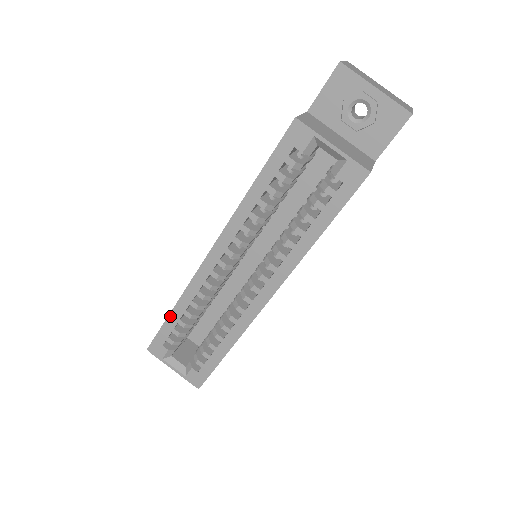
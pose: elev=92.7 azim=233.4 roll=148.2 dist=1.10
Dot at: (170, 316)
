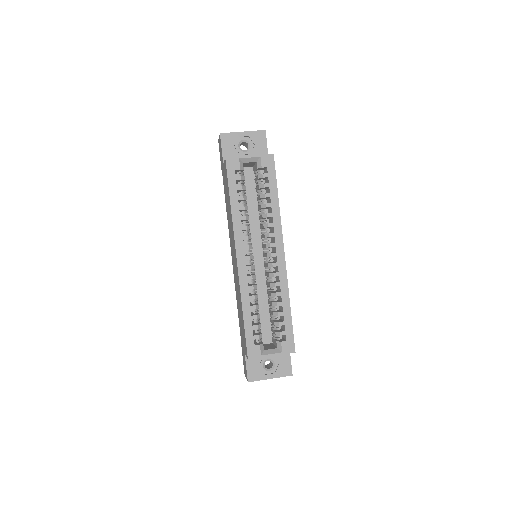
Dot at: (245, 319)
